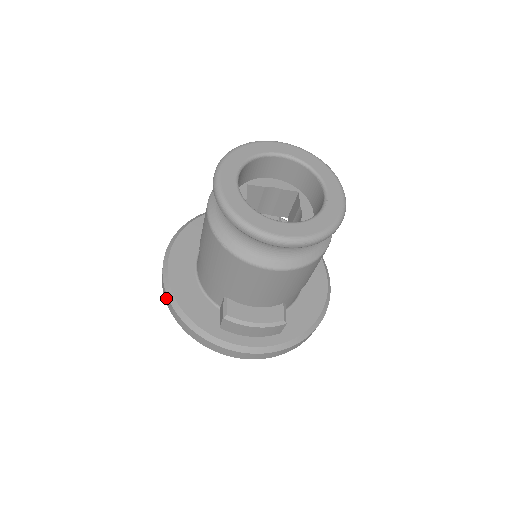
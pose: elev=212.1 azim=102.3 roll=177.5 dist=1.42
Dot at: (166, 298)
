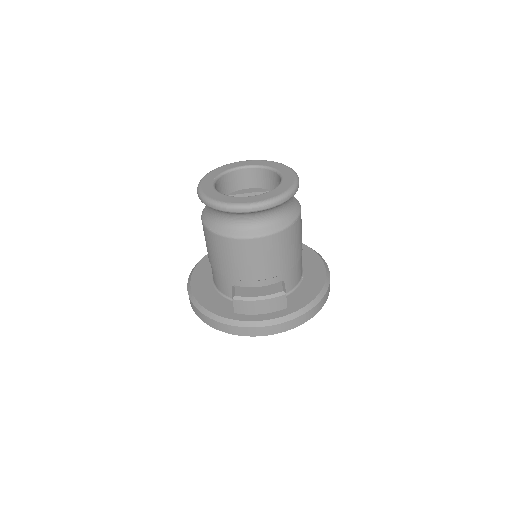
Dot at: (192, 306)
